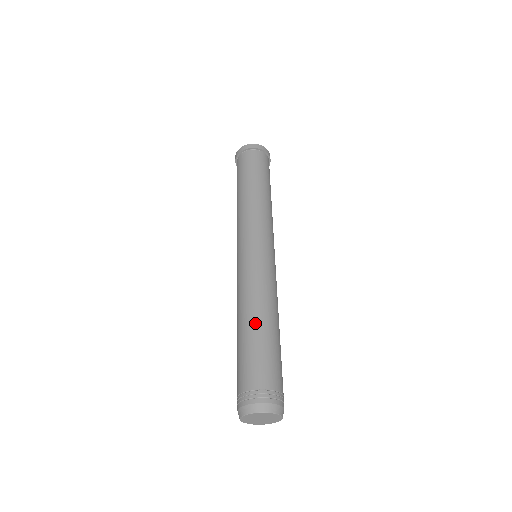
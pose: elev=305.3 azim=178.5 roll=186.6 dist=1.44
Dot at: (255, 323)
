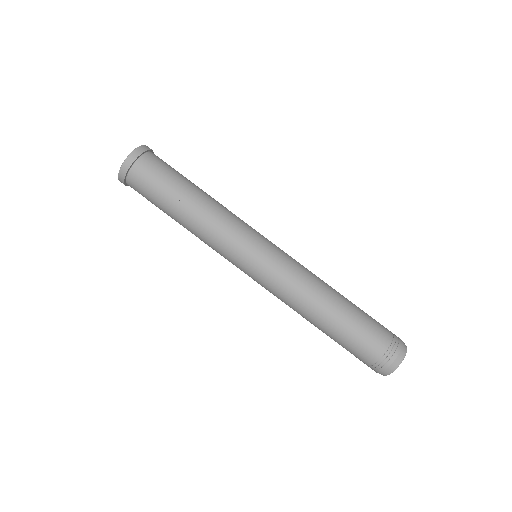
Dot at: (340, 300)
